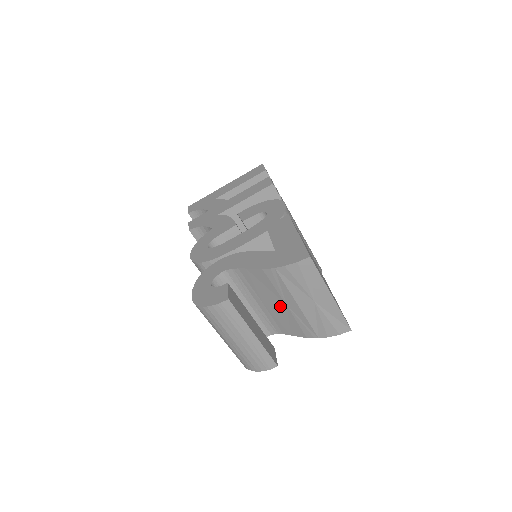
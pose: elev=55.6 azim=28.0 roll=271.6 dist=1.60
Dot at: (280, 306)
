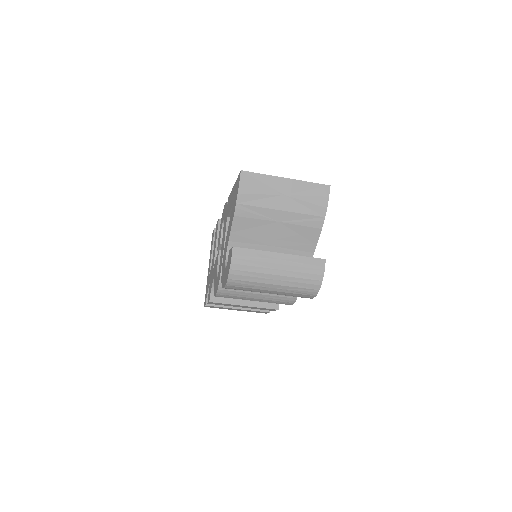
Dot at: (279, 230)
